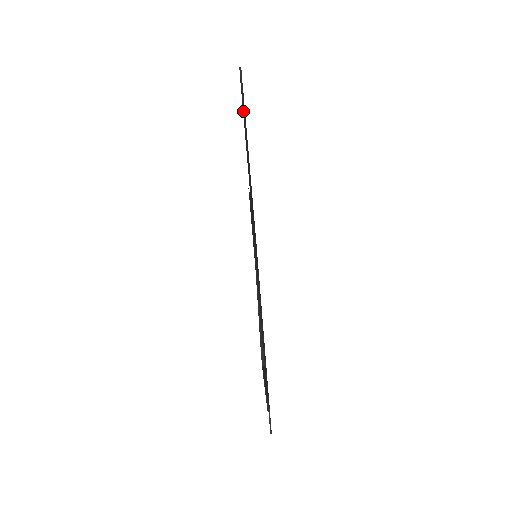
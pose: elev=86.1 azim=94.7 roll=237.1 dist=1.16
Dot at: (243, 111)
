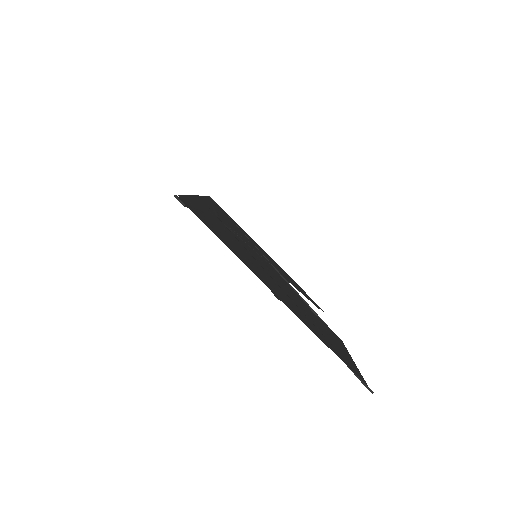
Dot at: occluded
